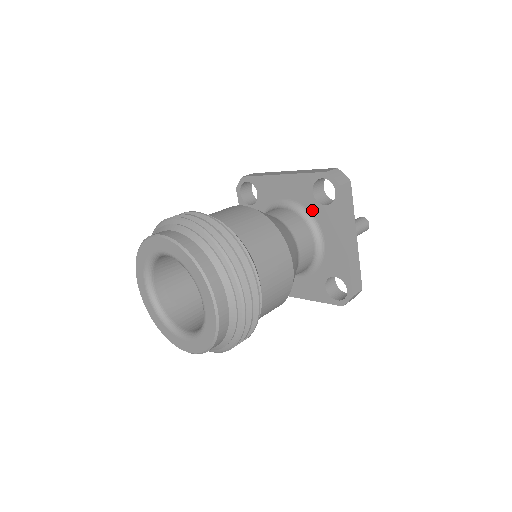
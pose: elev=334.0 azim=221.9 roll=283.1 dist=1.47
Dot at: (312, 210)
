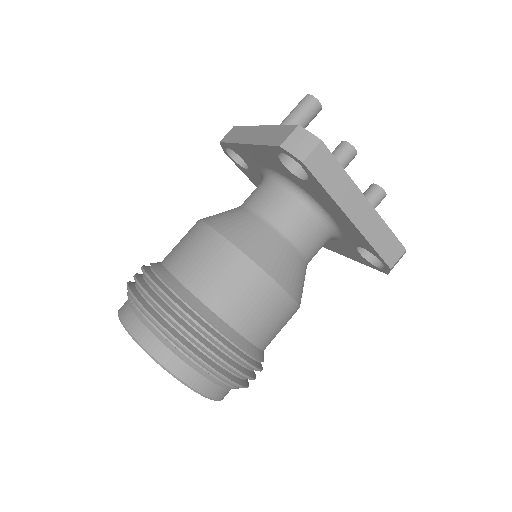
Dot at: (345, 240)
